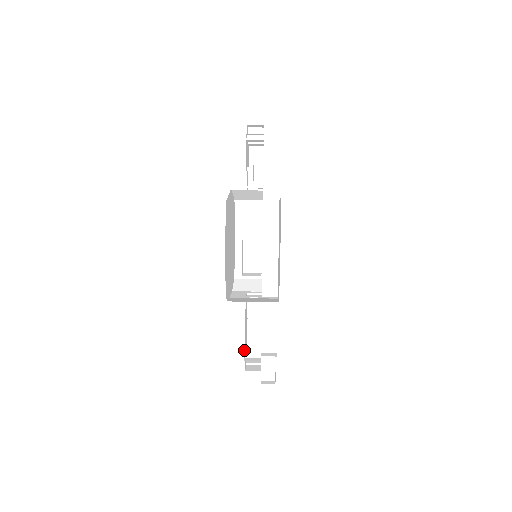
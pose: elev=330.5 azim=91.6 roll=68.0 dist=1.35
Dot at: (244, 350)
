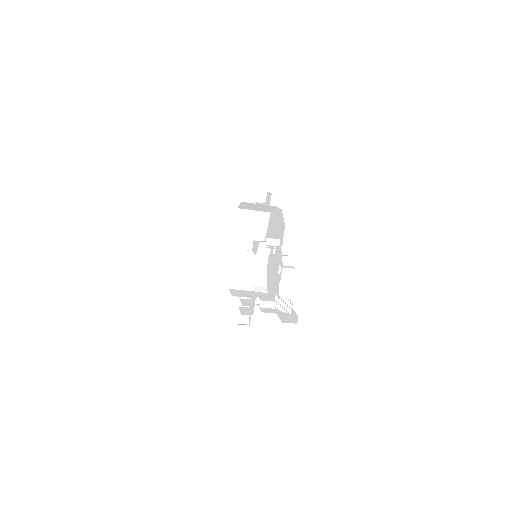
Dot at: (265, 243)
